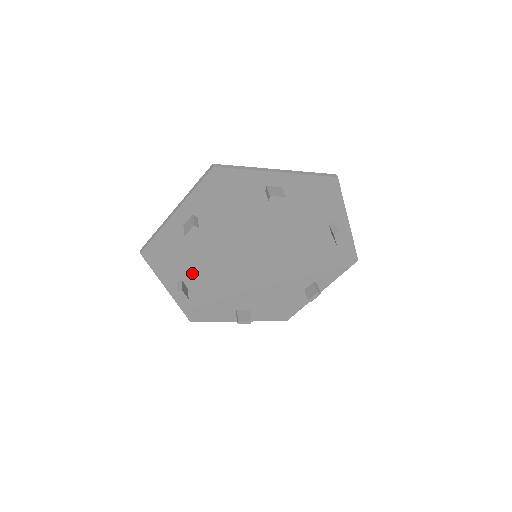
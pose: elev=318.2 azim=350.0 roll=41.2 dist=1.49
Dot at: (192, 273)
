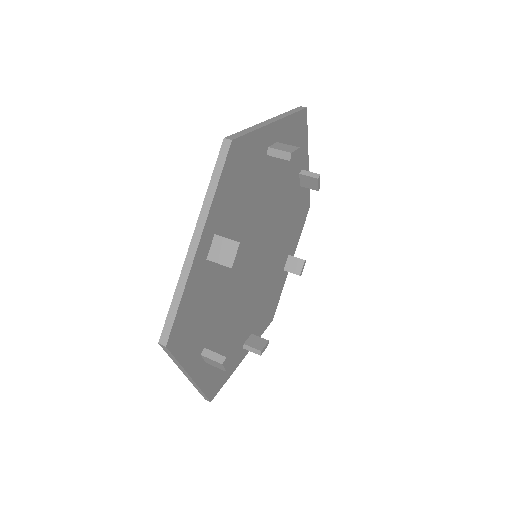
Dot at: (212, 329)
